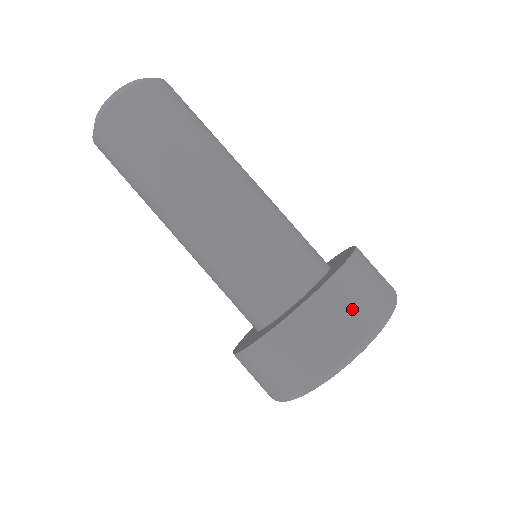
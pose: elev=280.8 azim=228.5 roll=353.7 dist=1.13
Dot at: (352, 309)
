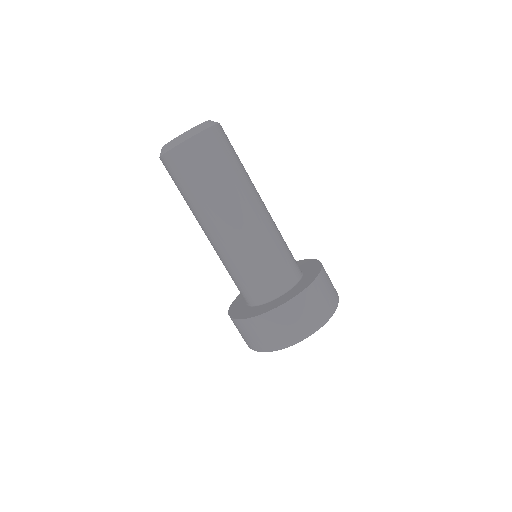
Dot at: (288, 326)
